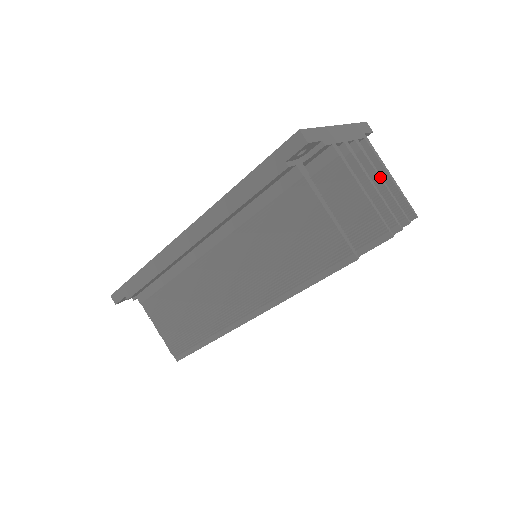
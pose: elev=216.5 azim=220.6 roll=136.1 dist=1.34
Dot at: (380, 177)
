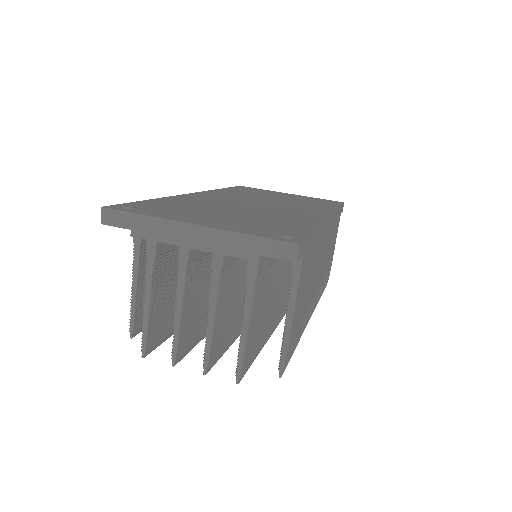
Dot at: (210, 310)
